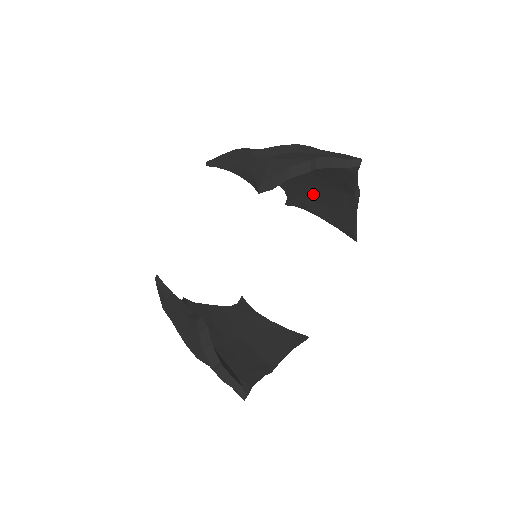
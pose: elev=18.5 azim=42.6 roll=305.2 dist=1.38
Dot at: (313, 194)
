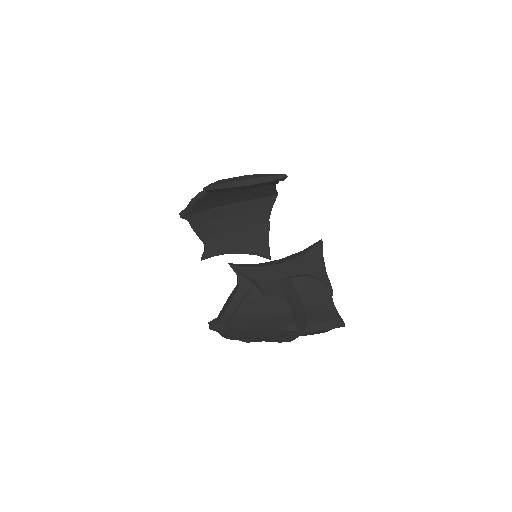
Dot at: (234, 235)
